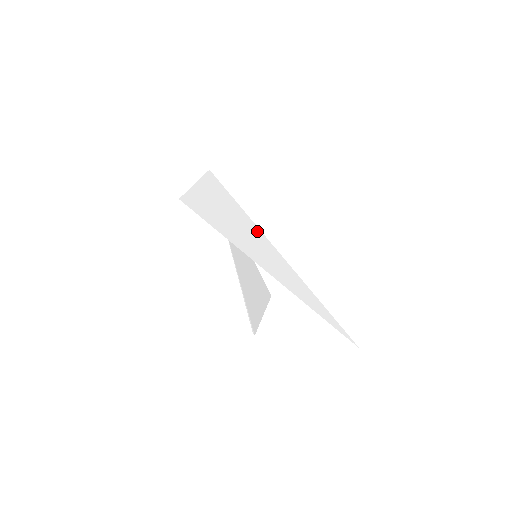
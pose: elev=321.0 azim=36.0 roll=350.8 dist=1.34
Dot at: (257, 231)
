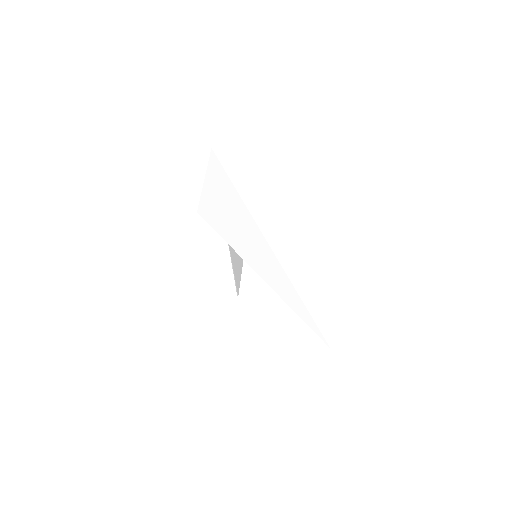
Dot at: (259, 235)
